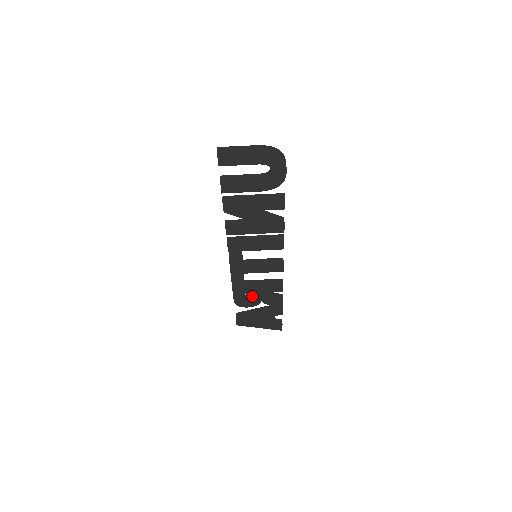
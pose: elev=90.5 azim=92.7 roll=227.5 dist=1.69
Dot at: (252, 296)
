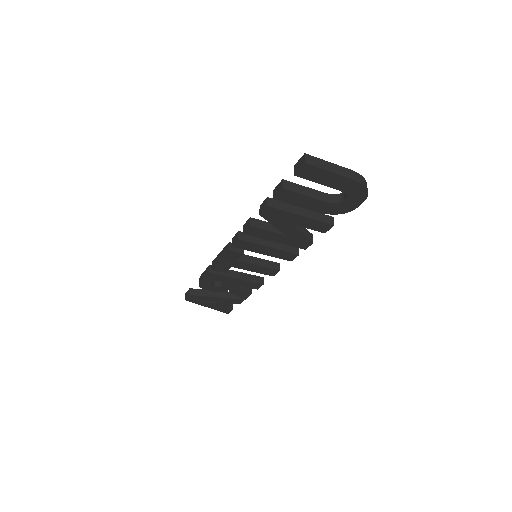
Dot at: (221, 283)
